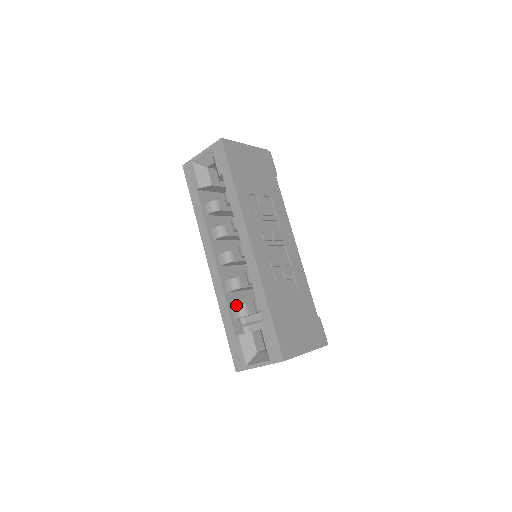
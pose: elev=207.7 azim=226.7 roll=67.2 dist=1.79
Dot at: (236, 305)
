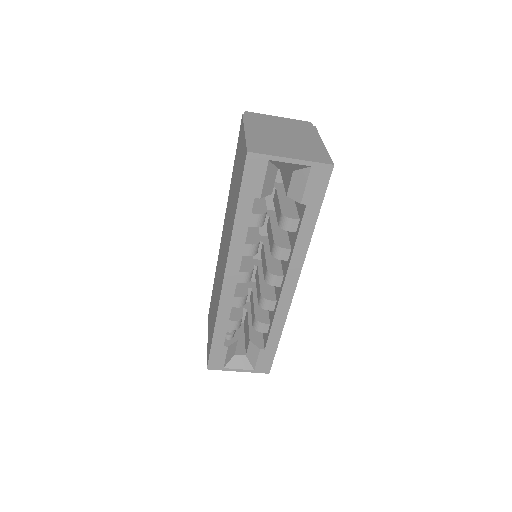
Dot at: occluded
